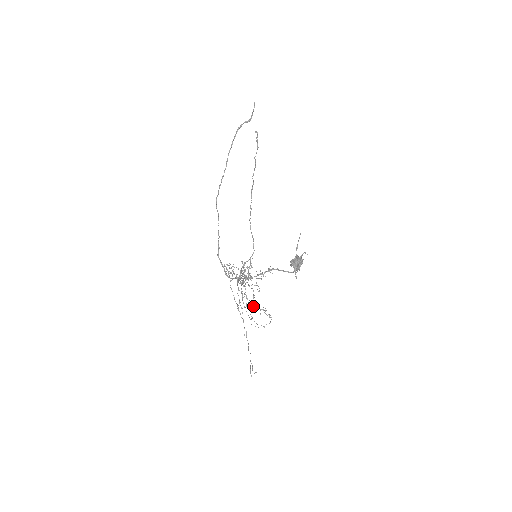
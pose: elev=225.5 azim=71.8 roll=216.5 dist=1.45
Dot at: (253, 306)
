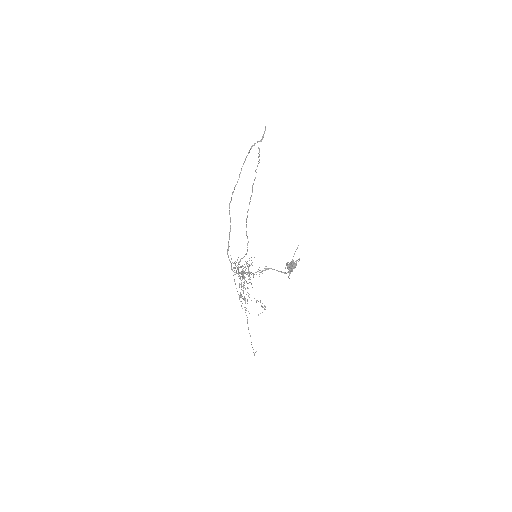
Dot at: occluded
